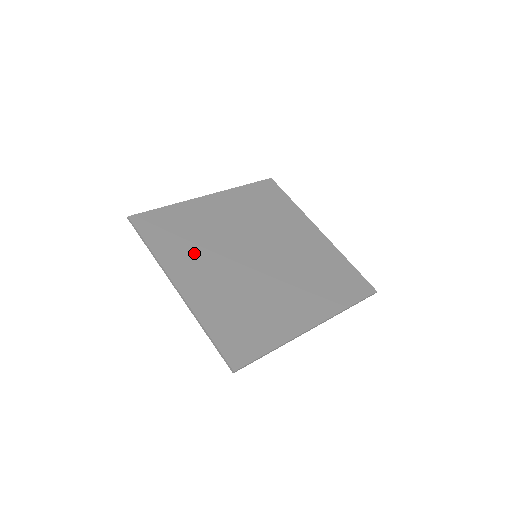
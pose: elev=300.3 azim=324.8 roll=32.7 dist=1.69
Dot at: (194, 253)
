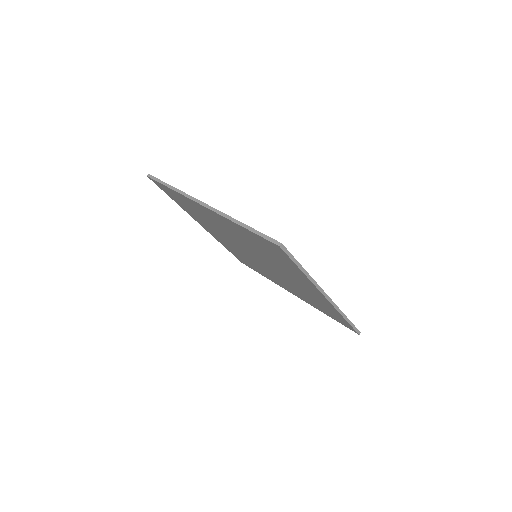
Dot at: occluded
